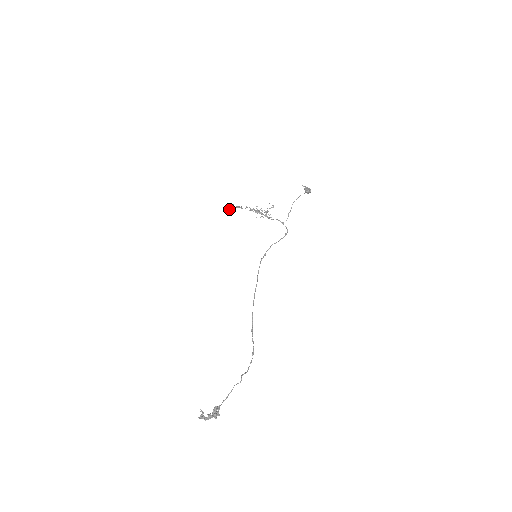
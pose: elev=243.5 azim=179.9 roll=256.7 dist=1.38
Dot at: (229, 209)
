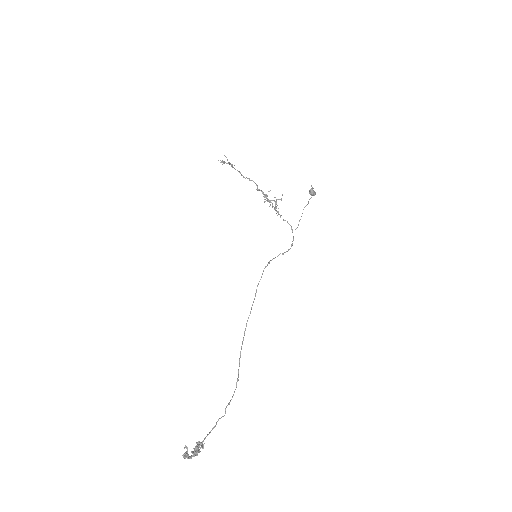
Dot at: (223, 163)
